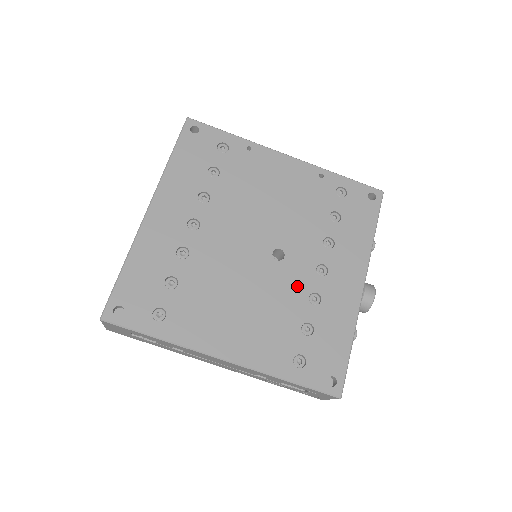
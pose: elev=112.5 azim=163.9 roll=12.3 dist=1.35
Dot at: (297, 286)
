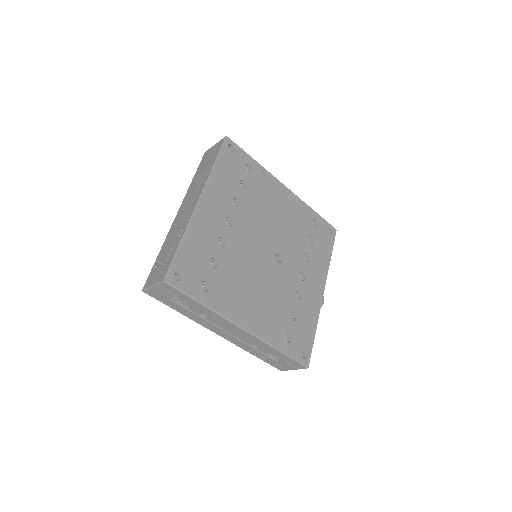
Dot at: (288, 284)
